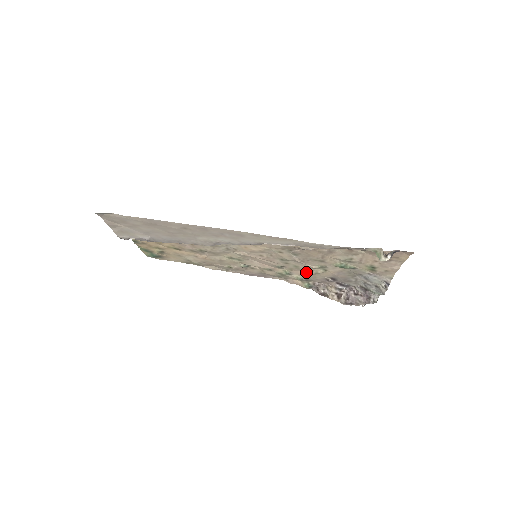
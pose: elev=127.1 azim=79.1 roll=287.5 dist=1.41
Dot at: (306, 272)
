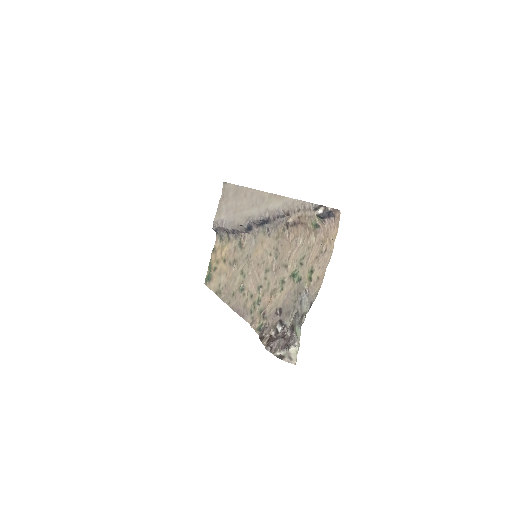
Dot at: (270, 298)
